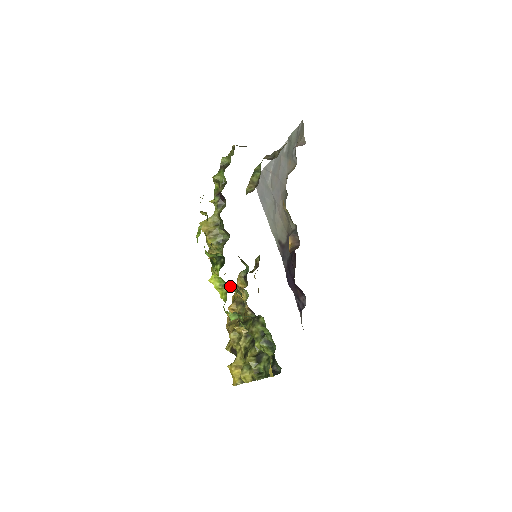
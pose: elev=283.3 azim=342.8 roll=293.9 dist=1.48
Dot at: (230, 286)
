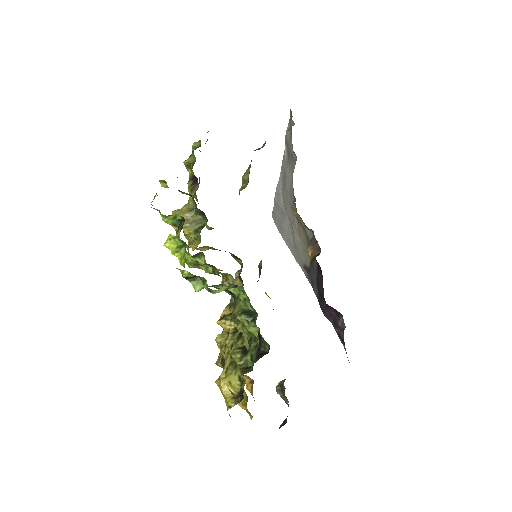
Dot at: (199, 259)
